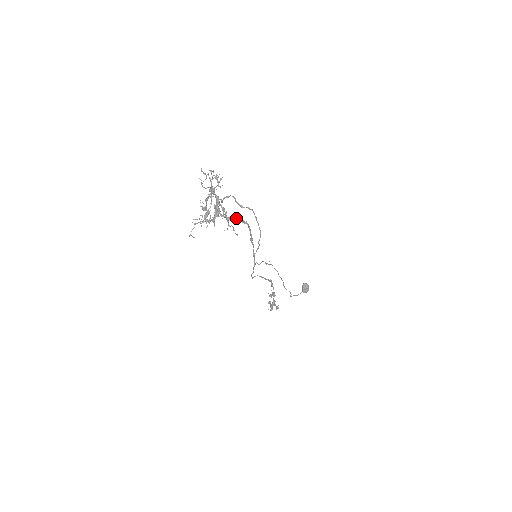
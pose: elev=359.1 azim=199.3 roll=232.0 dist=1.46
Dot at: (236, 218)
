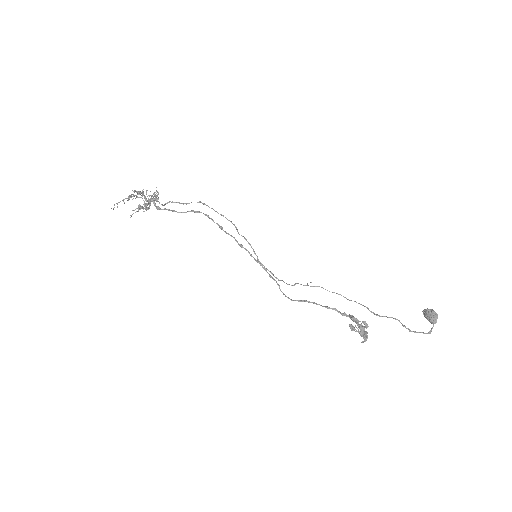
Dot at: (185, 212)
